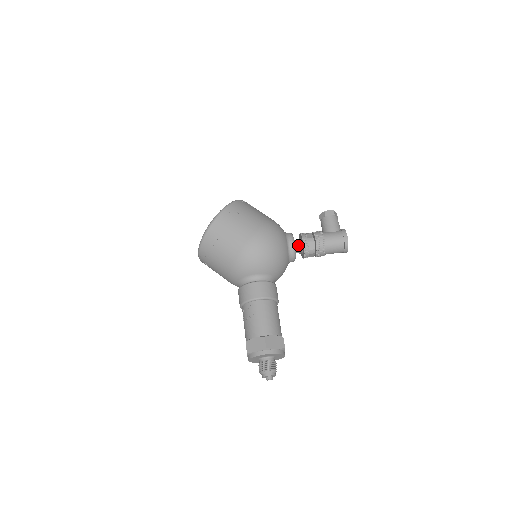
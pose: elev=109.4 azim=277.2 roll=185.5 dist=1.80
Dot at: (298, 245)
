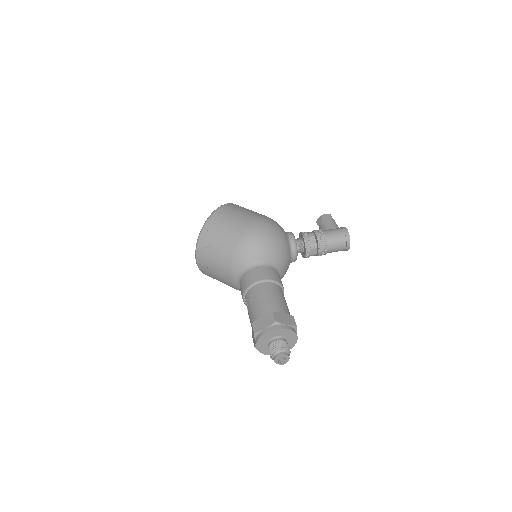
Dot at: (298, 242)
